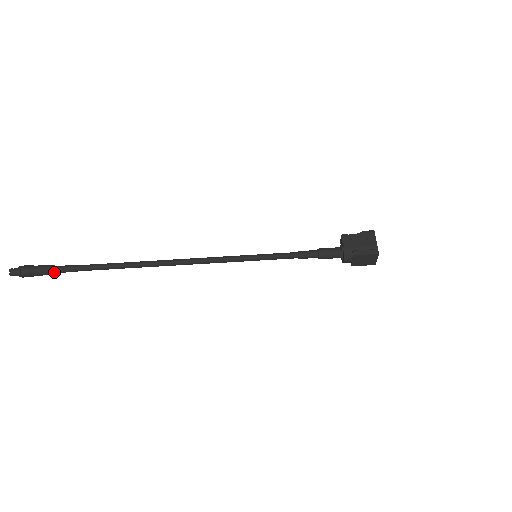
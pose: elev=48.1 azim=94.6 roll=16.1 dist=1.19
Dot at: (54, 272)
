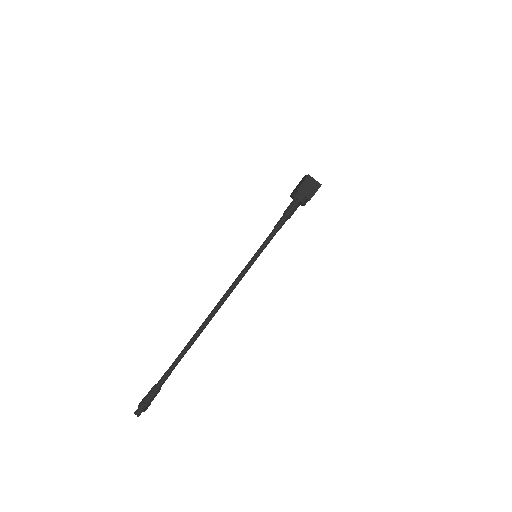
Dot at: (158, 387)
